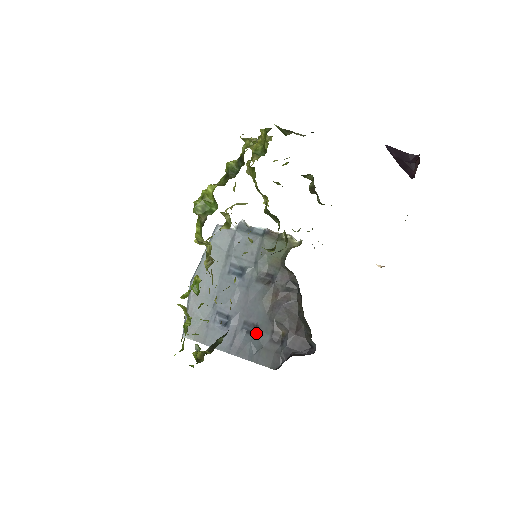
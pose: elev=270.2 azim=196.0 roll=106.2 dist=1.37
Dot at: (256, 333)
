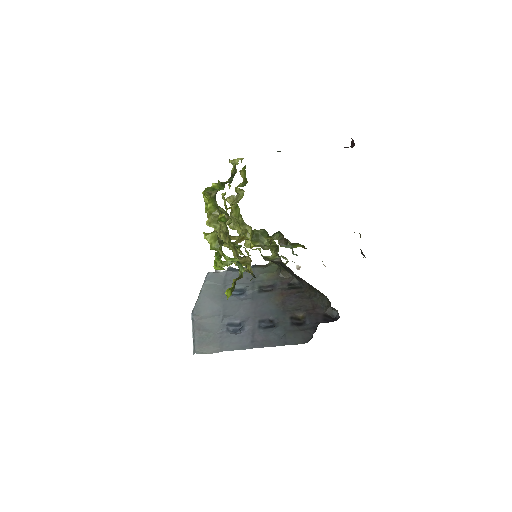
Dot at: (275, 325)
